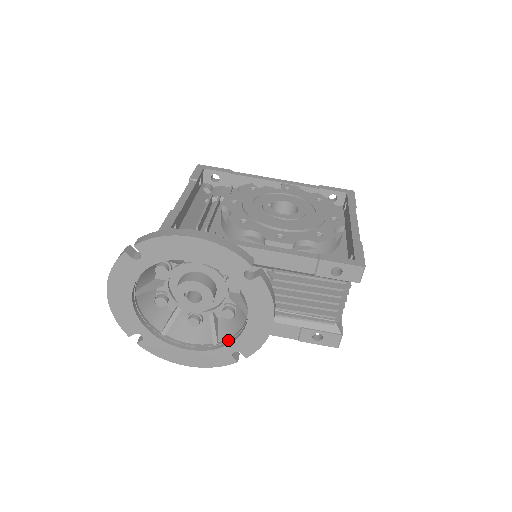
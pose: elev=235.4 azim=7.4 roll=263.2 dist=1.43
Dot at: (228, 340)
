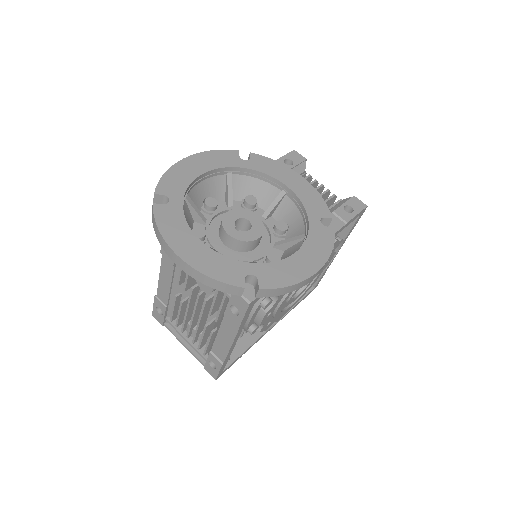
Dot at: (305, 222)
